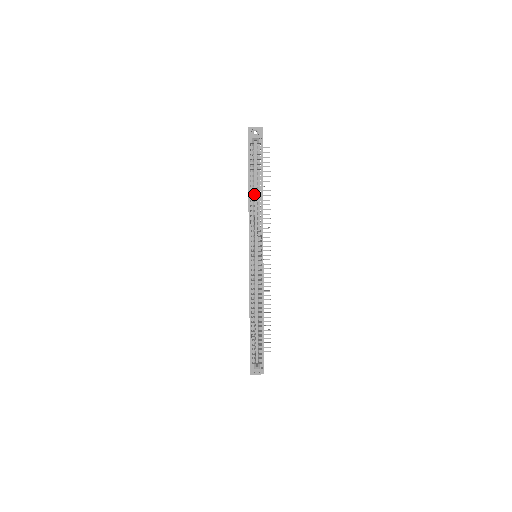
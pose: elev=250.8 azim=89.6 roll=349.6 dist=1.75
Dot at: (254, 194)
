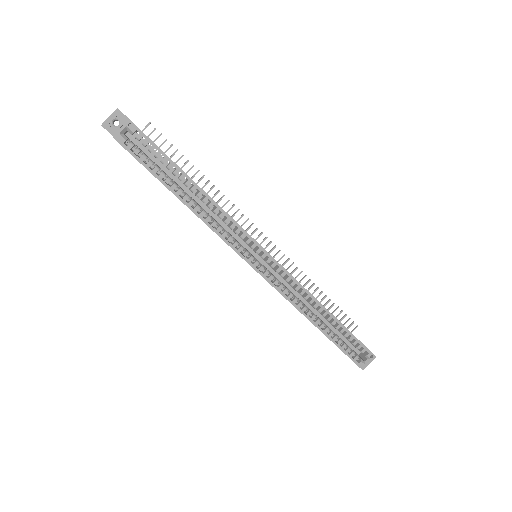
Dot at: occluded
